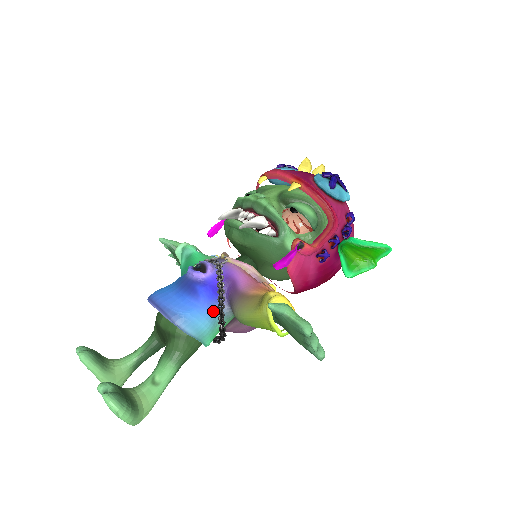
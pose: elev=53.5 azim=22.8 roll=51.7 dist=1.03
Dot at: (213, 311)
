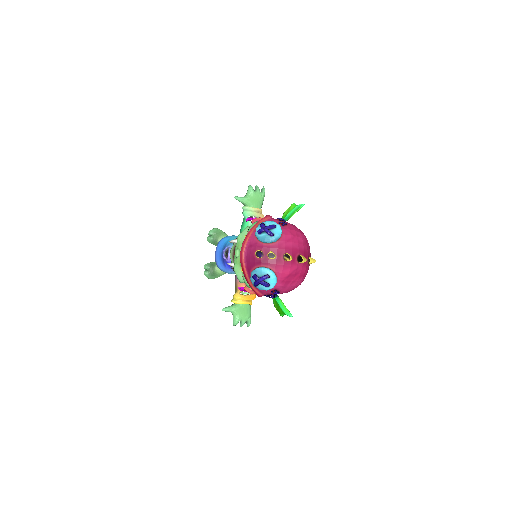
Dot at: (233, 271)
